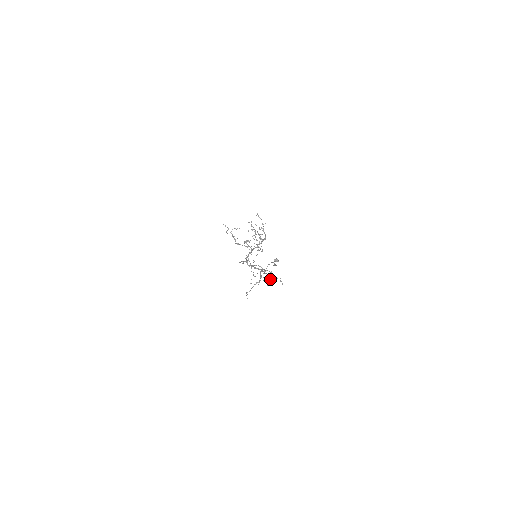
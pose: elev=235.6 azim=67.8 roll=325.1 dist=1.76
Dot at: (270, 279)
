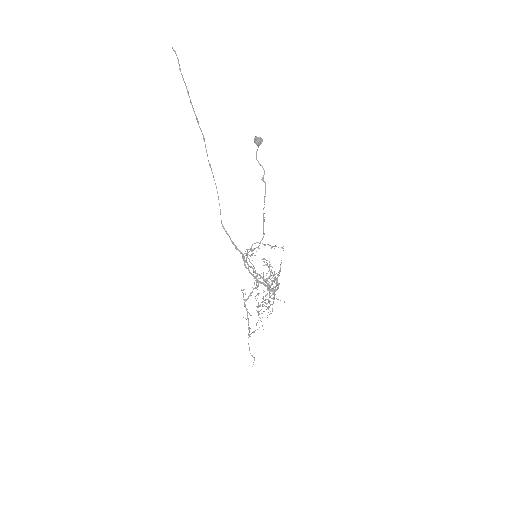
Dot at: occluded
